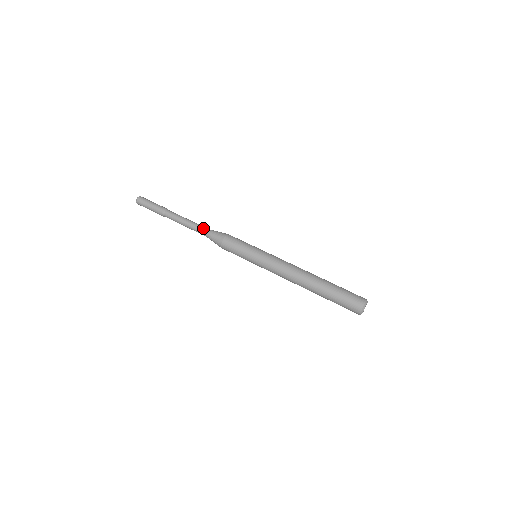
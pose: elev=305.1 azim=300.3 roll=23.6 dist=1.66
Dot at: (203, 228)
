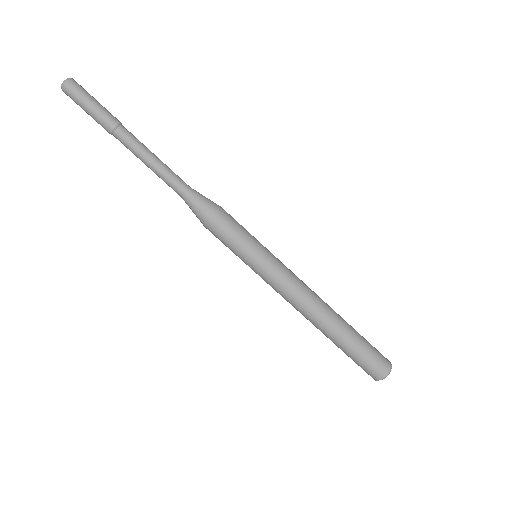
Dot at: (182, 183)
